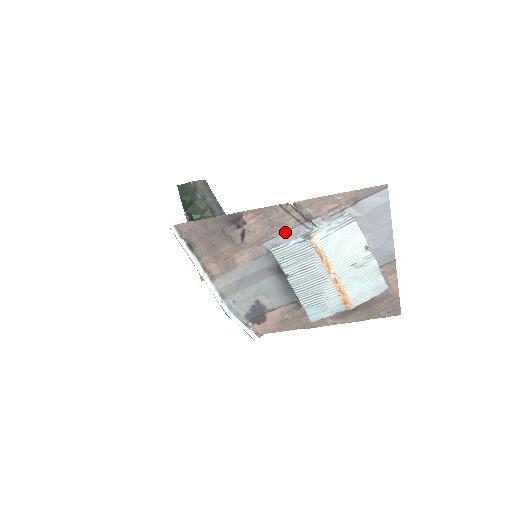
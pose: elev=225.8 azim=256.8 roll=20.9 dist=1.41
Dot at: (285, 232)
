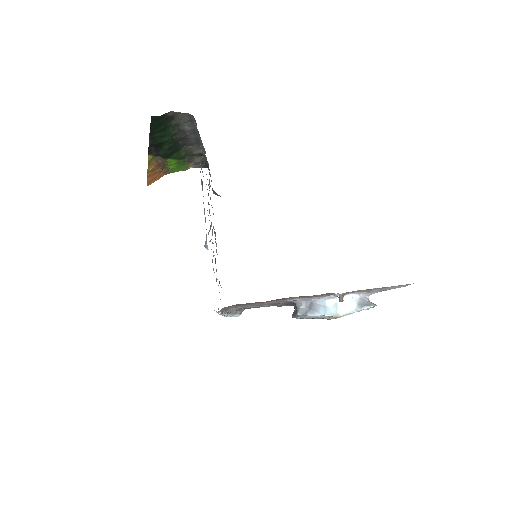
Dot at: (314, 297)
